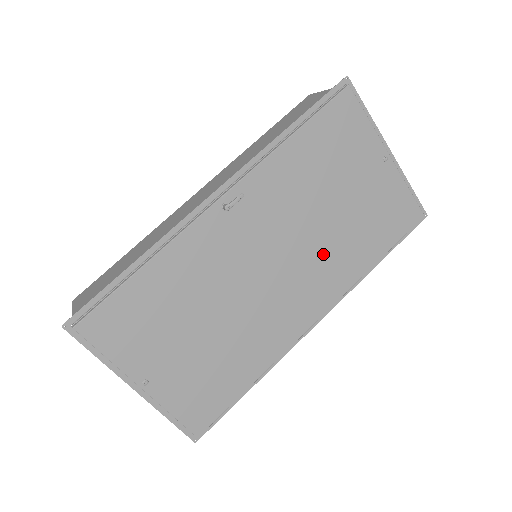
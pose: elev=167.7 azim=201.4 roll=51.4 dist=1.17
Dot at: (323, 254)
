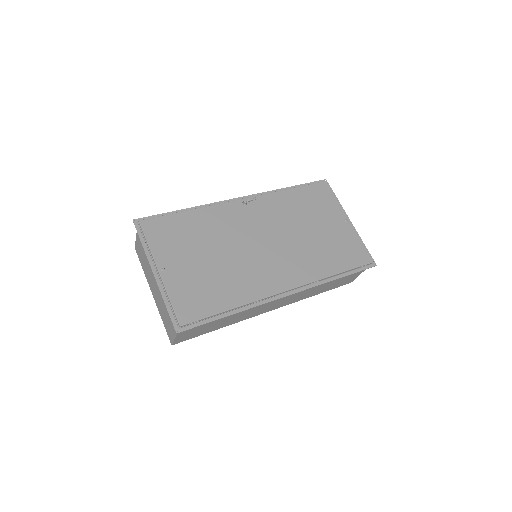
Dot at: (299, 252)
